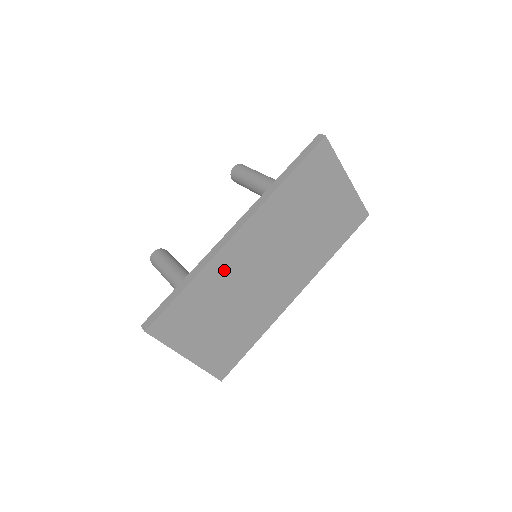
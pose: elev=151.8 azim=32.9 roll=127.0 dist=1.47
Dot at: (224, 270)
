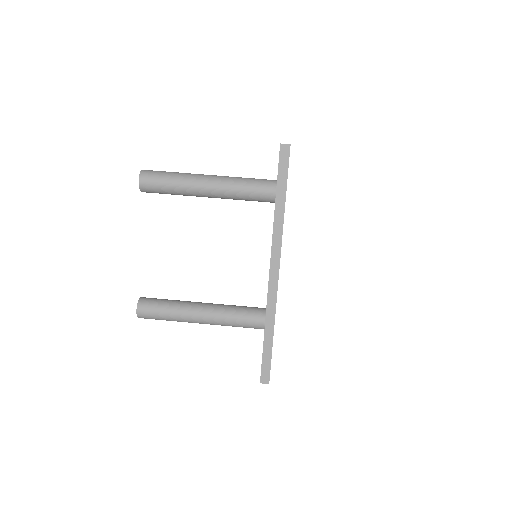
Dot at: occluded
